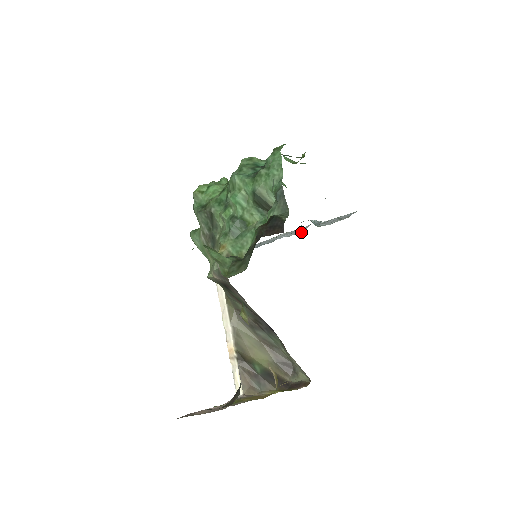
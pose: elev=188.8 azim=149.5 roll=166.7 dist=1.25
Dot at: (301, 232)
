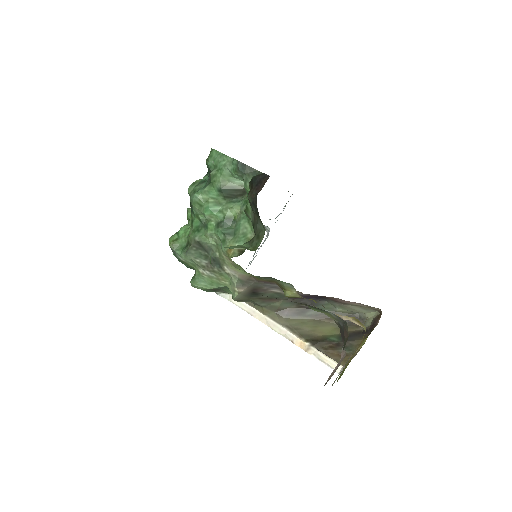
Dot at: (269, 231)
